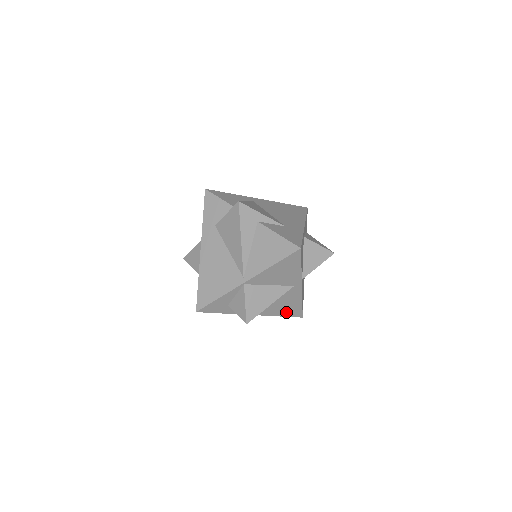
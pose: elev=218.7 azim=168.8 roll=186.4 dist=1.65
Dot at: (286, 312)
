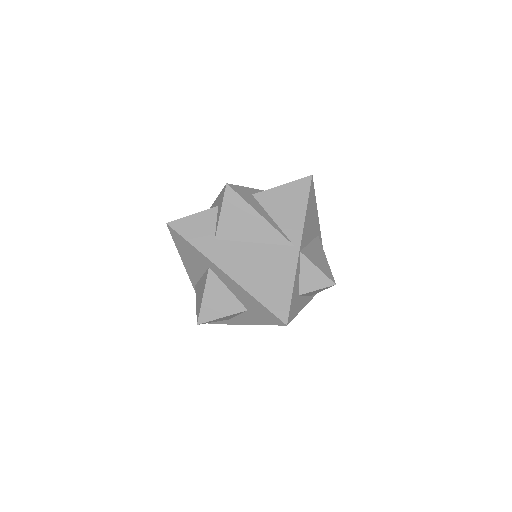
Dot at: occluded
